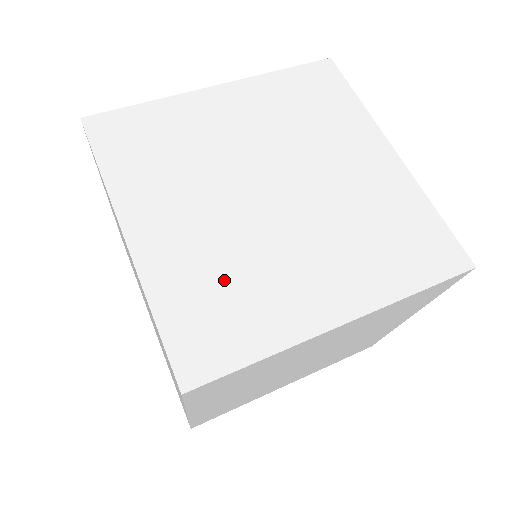
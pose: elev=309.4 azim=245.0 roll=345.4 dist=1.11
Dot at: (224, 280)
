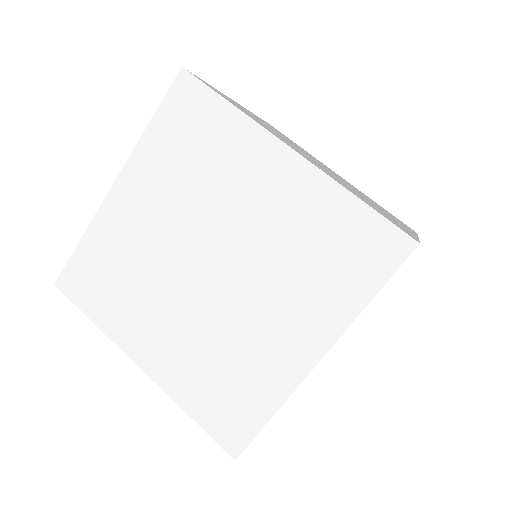
Dot at: (360, 196)
